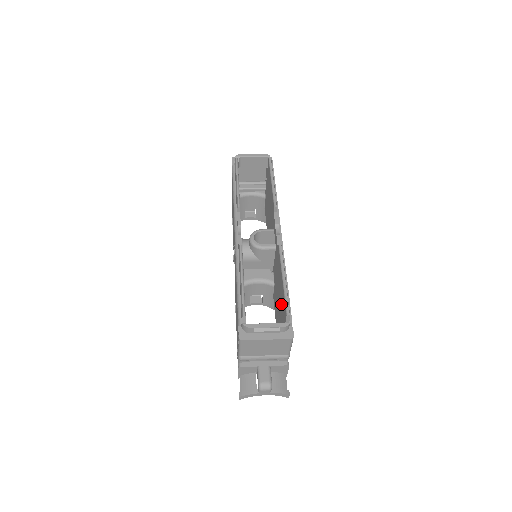
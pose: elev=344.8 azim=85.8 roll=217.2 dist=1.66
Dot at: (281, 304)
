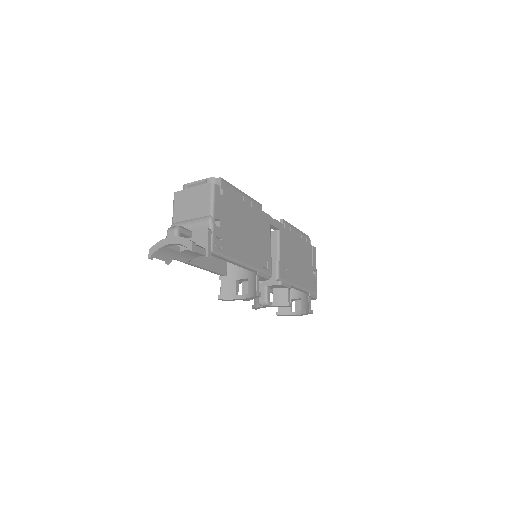
Dot at: occluded
